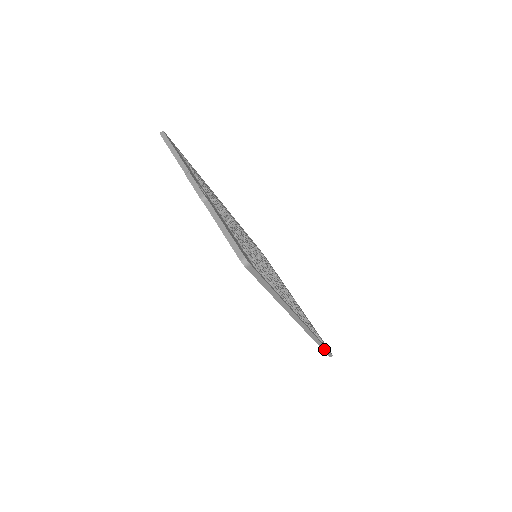
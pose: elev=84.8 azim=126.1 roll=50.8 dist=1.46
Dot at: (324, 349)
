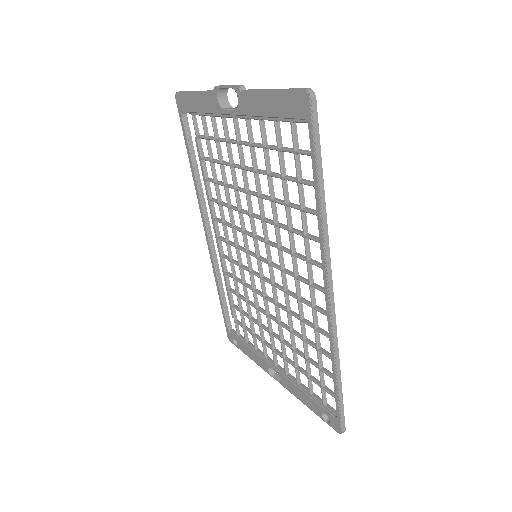
Dot at: (340, 400)
